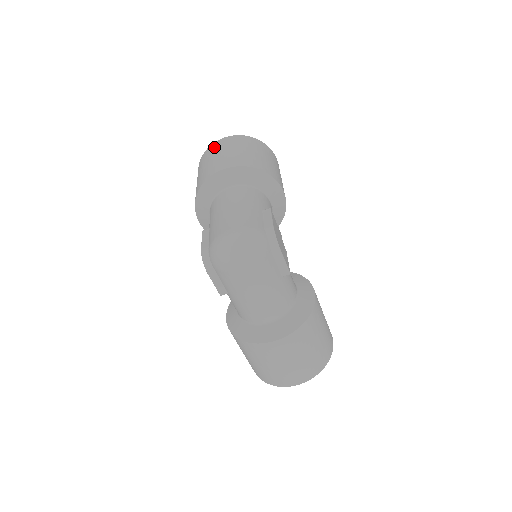
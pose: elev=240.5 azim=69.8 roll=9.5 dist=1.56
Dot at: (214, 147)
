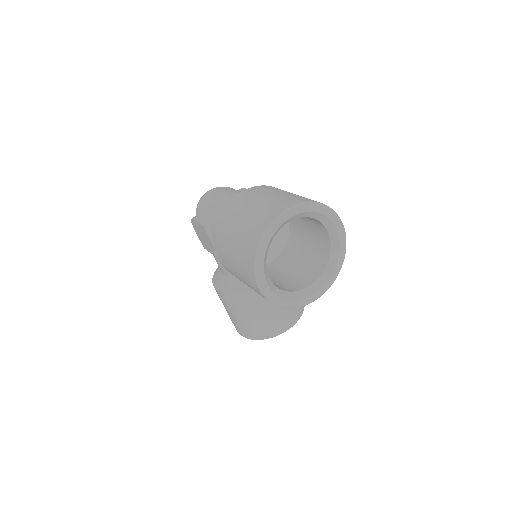
Dot at: occluded
